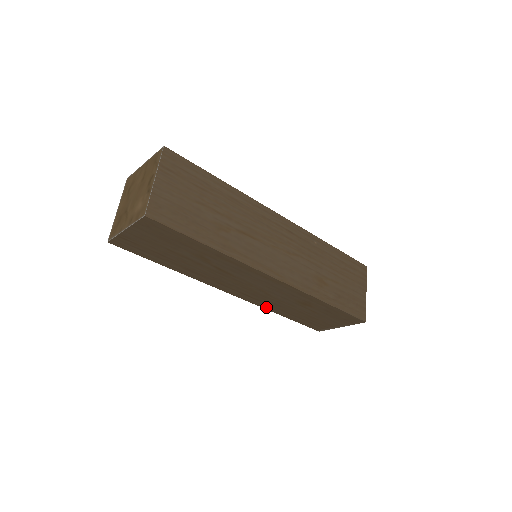
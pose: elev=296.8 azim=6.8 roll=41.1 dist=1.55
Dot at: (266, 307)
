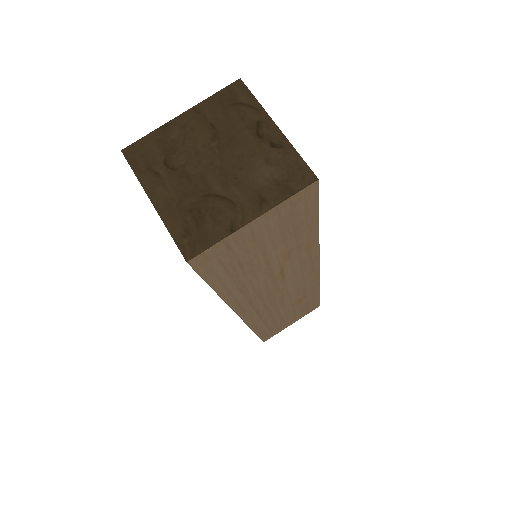
Dot at: (254, 325)
